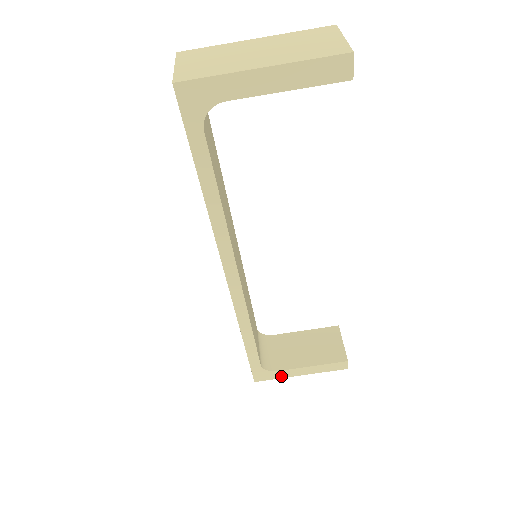
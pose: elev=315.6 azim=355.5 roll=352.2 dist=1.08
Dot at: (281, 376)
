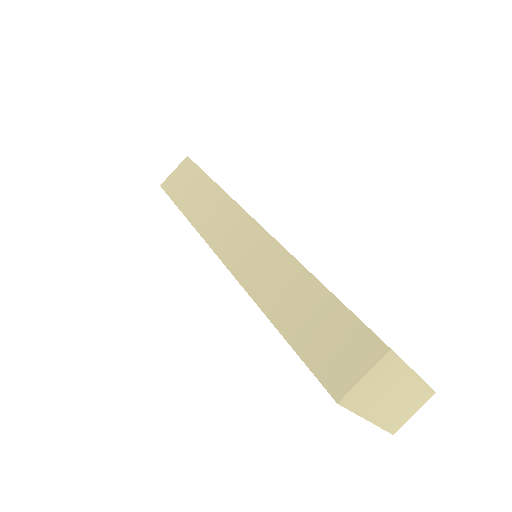
Dot at: occluded
